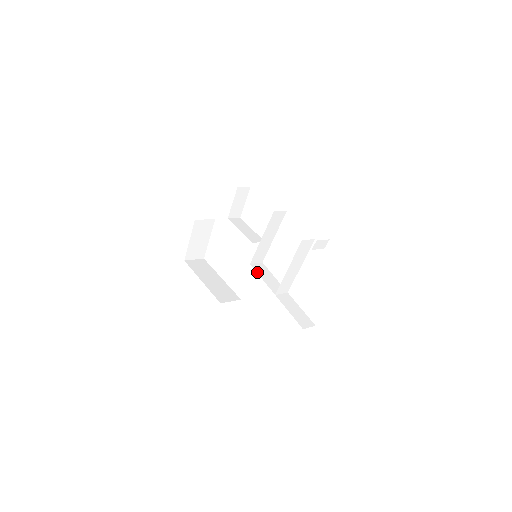
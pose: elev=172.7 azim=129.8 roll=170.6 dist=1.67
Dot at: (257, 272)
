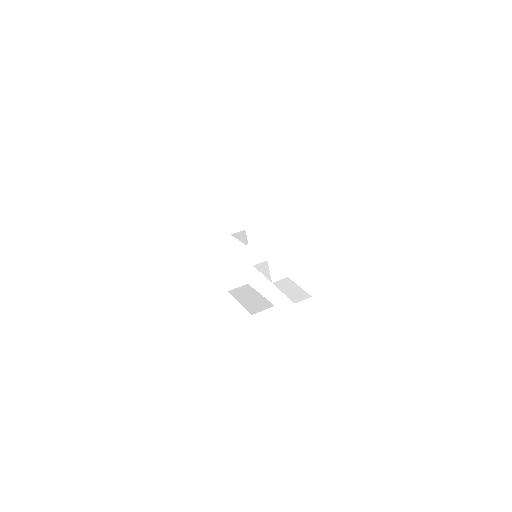
Dot at: (258, 270)
